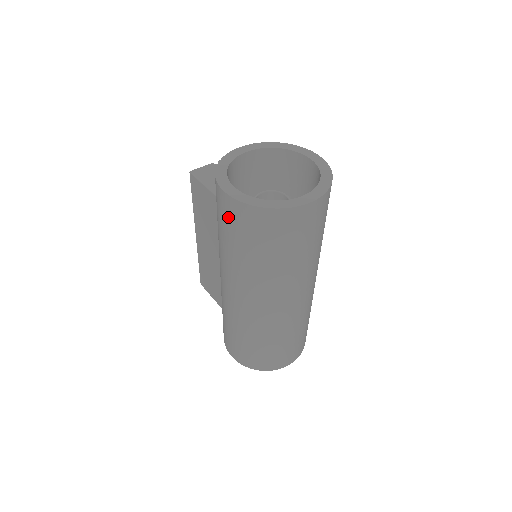
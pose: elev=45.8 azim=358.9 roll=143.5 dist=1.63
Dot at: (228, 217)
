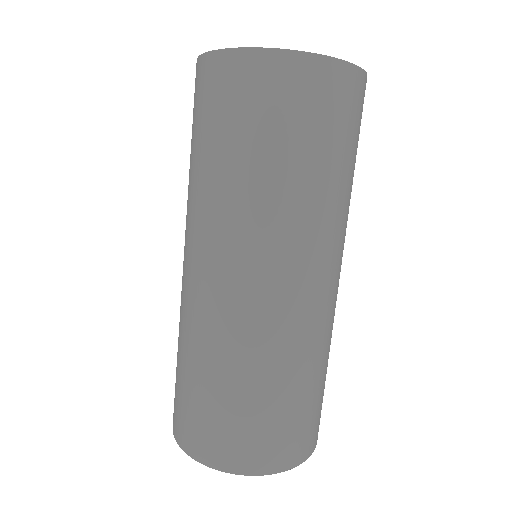
Dot at: (194, 101)
